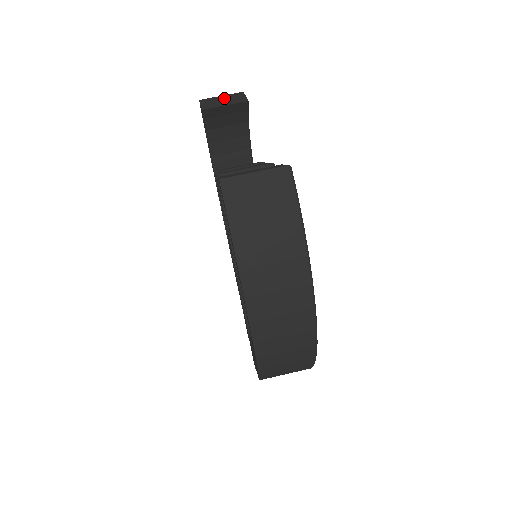
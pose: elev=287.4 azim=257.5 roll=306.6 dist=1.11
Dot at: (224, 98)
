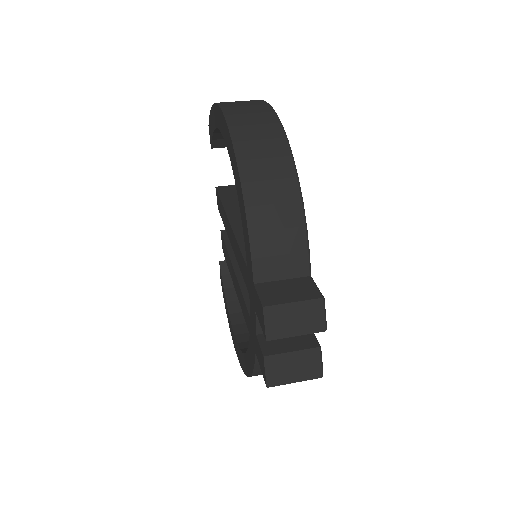
Dot at: occluded
